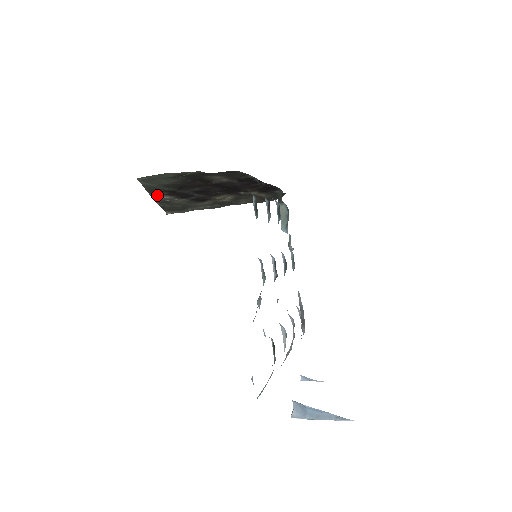
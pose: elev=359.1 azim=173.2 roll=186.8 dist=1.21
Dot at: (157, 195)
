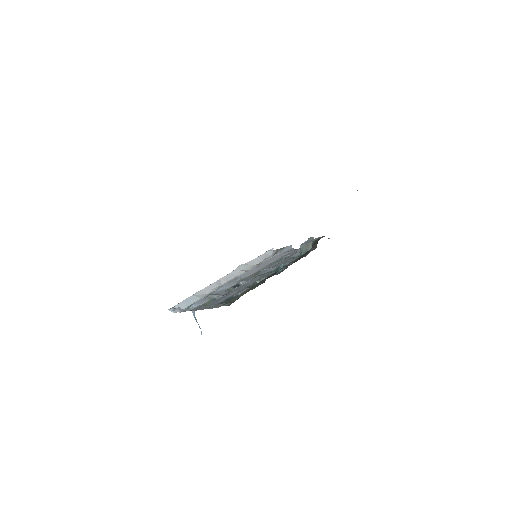
Dot at: occluded
